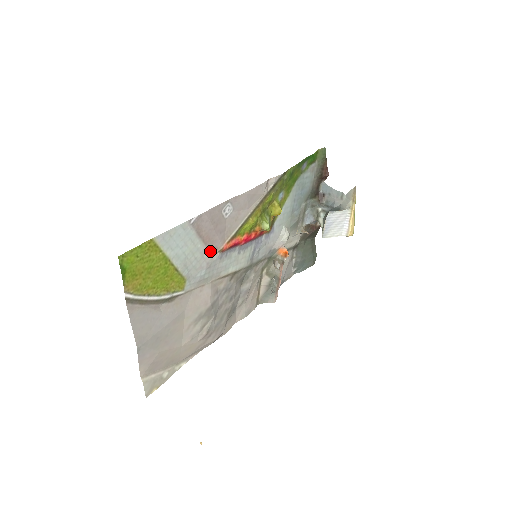
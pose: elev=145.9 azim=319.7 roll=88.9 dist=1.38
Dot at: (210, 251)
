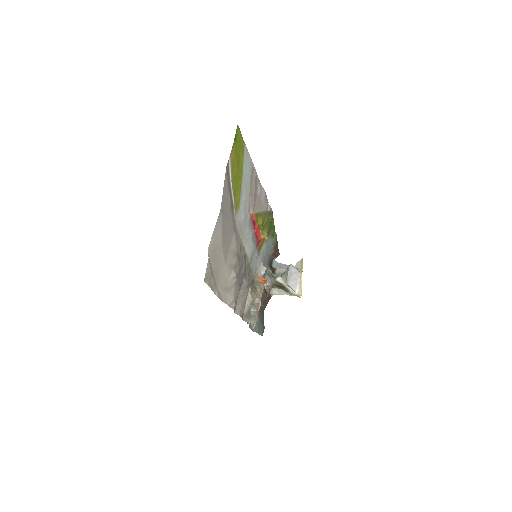
Dot at: (249, 206)
